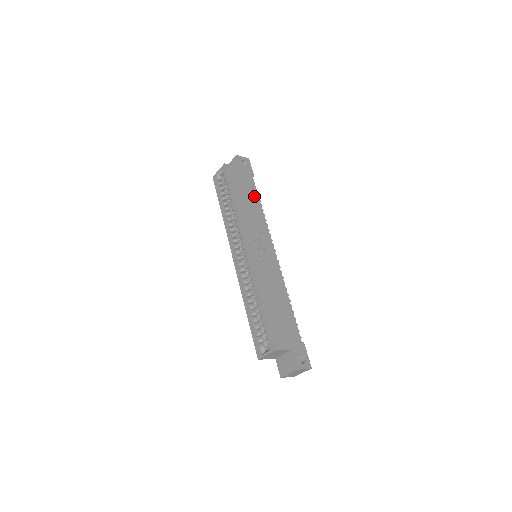
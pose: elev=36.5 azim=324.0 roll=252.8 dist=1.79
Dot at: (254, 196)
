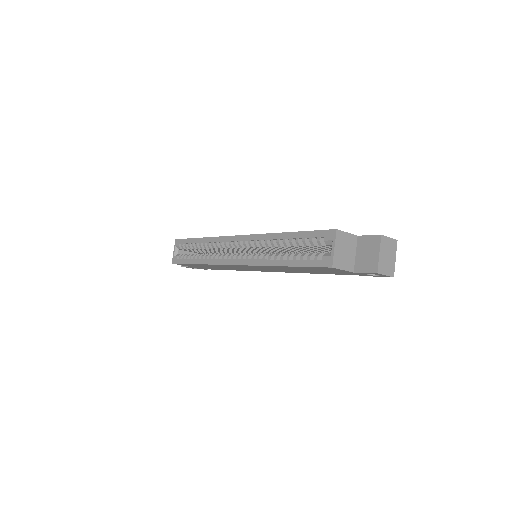
Dot at: occluded
